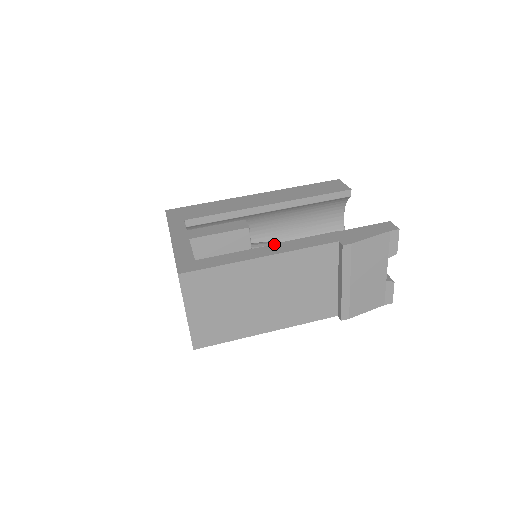
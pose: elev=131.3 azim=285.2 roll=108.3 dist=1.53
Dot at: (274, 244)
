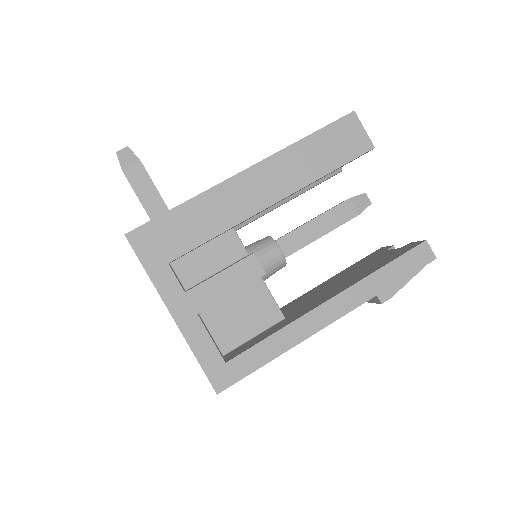
Dot at: (307, 313)
